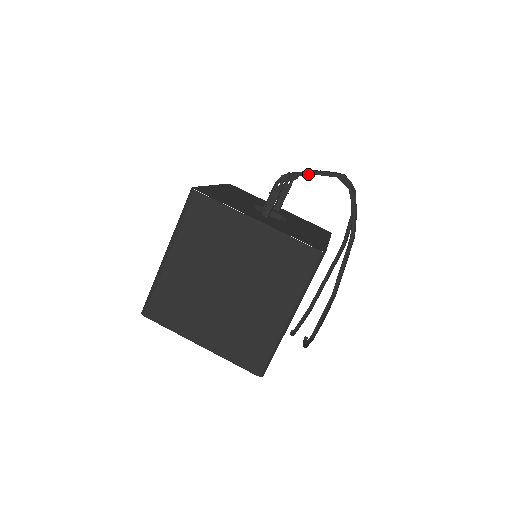
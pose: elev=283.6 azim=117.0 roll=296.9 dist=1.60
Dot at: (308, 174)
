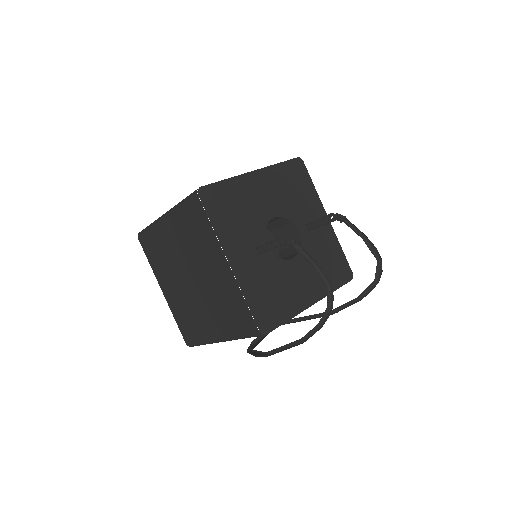
Dot at: (309, 258)
